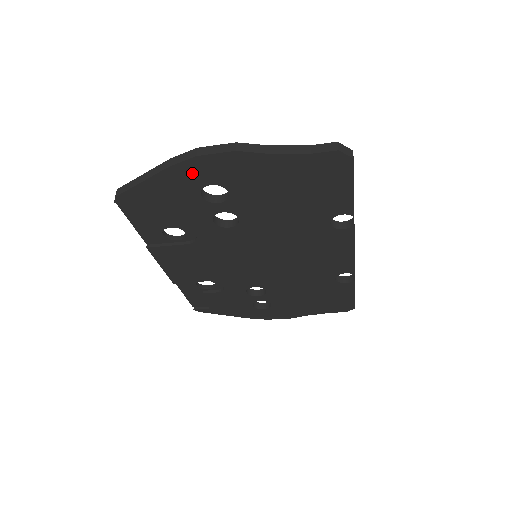
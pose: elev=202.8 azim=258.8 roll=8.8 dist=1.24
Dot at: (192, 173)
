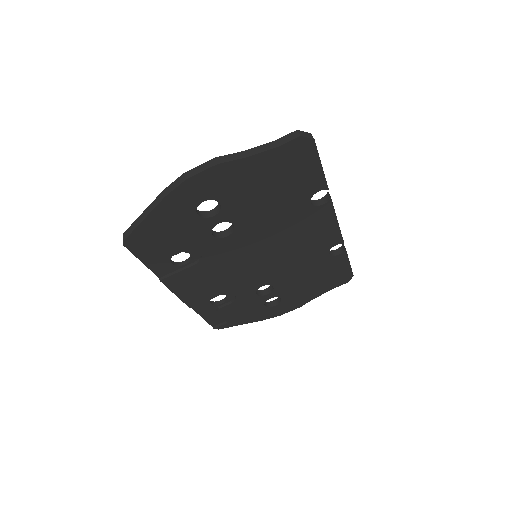
Dot at: (185, 196)
